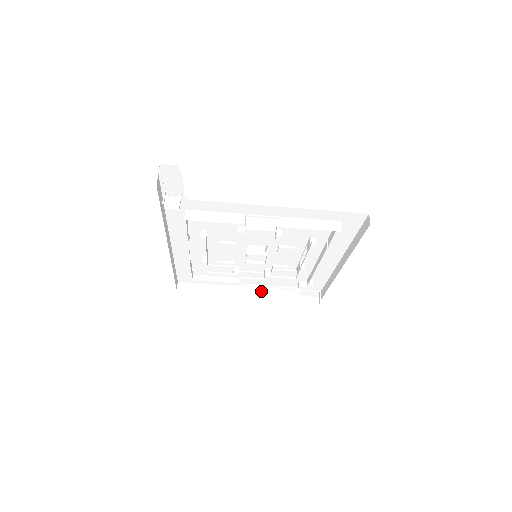
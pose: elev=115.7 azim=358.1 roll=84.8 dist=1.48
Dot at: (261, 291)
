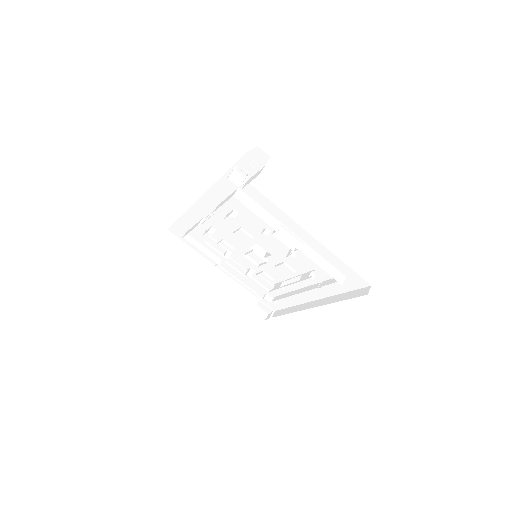
Dot at: (229, 281)
